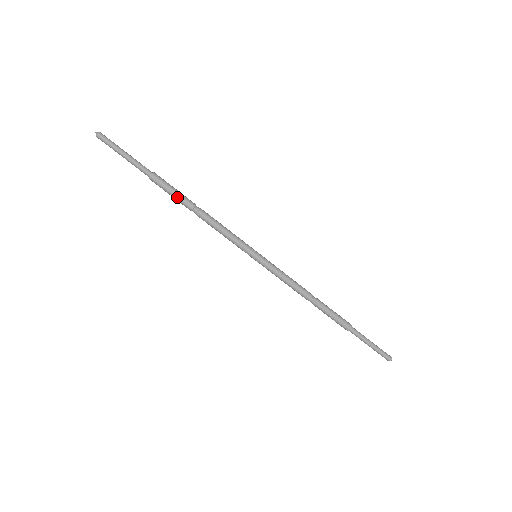
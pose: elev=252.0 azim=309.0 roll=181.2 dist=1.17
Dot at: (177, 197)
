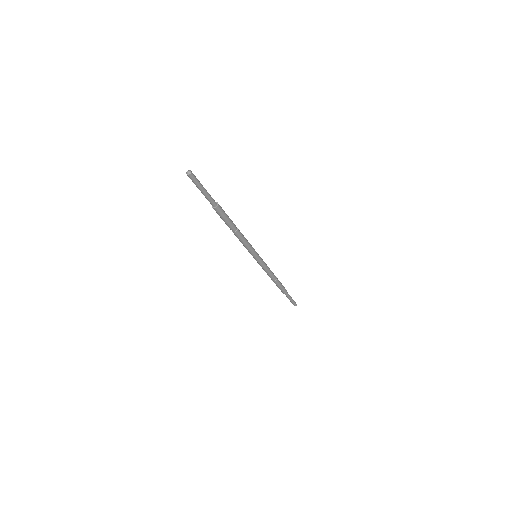
Dot at: (224, 221)
